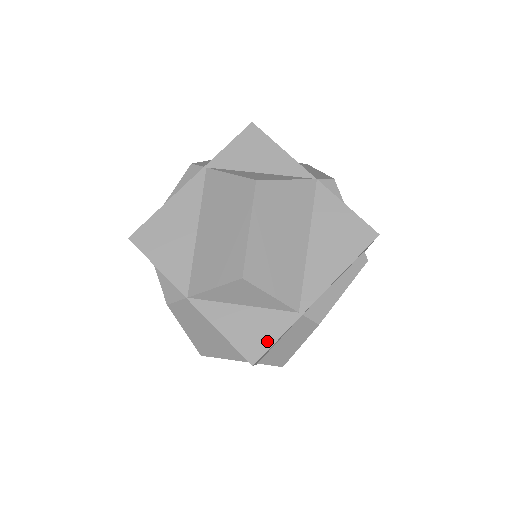
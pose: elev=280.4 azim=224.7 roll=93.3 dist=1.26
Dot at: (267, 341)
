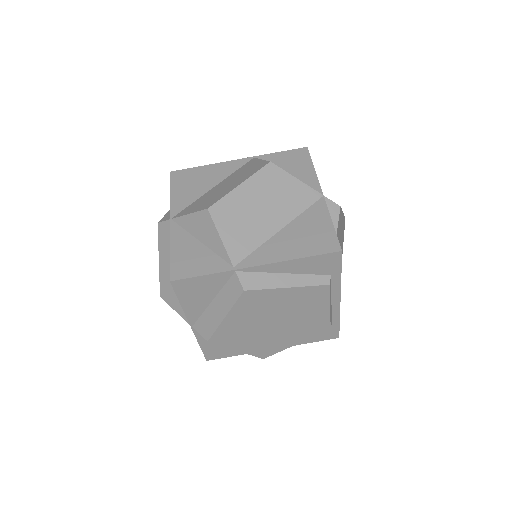
Dot at: (195, 272)
